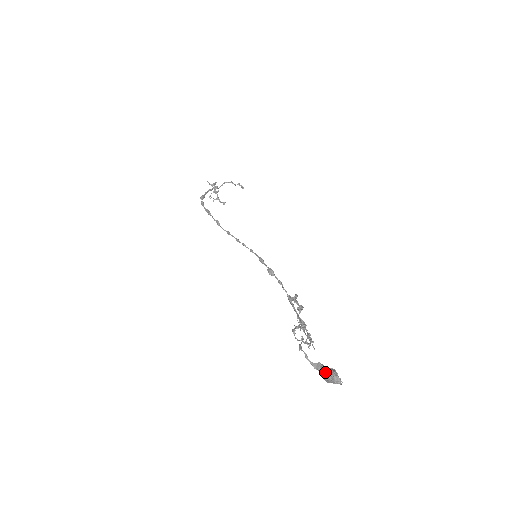
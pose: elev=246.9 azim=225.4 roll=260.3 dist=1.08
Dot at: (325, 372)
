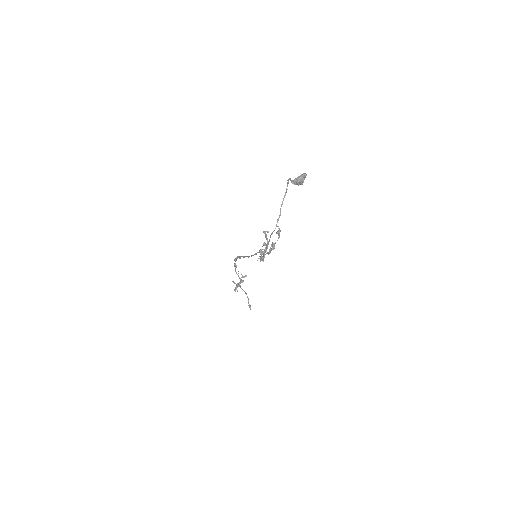
Dot at: (298, 176)
